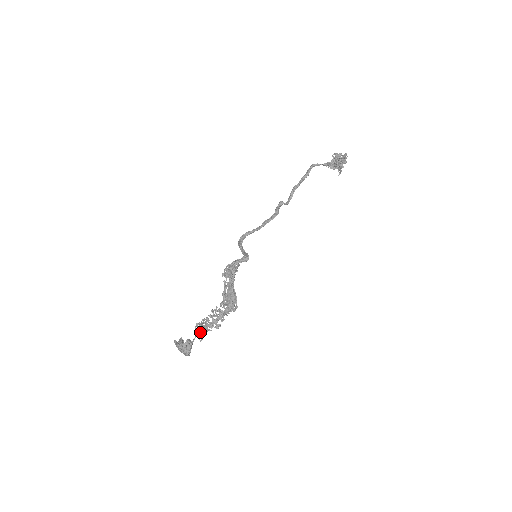
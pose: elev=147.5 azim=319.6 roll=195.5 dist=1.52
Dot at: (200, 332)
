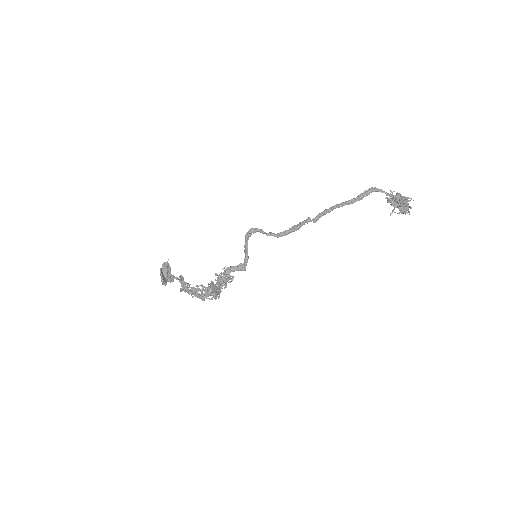
Dot at: (183, 285)
